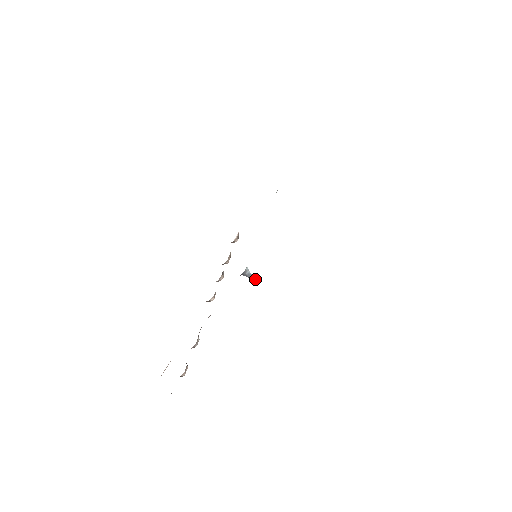
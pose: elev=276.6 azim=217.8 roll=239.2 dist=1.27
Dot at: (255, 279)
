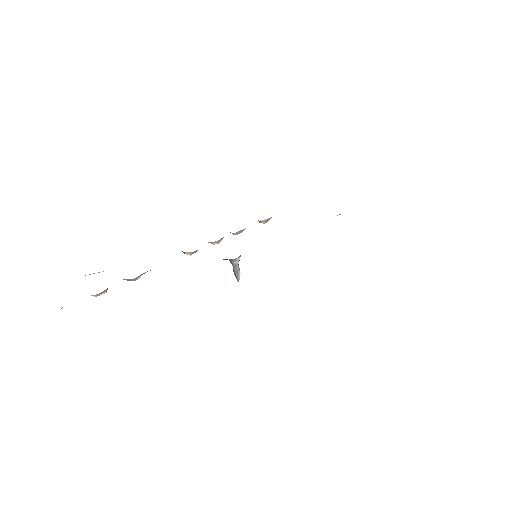
Dot at: (238, 274)
